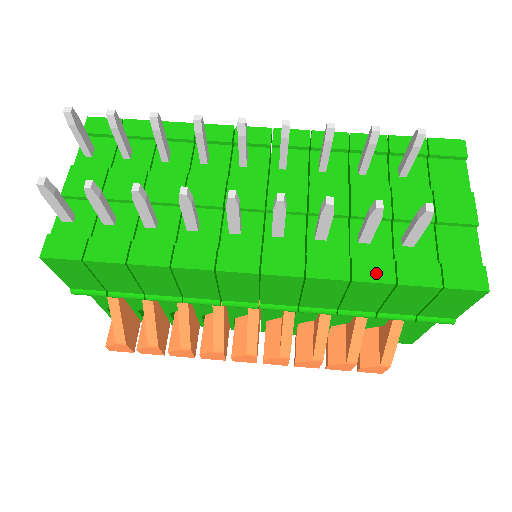
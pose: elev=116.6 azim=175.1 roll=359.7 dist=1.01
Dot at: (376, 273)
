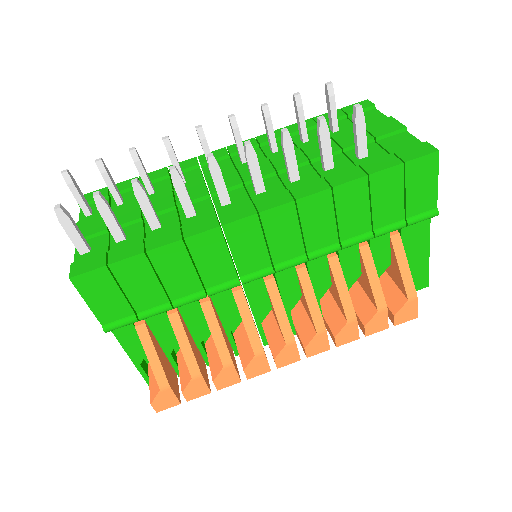
Dot at: (348, 176)
